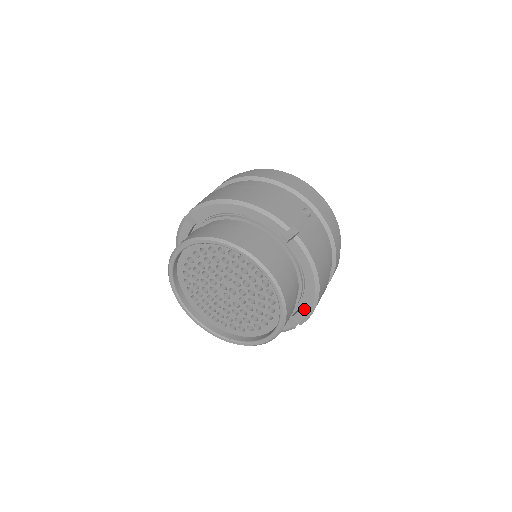
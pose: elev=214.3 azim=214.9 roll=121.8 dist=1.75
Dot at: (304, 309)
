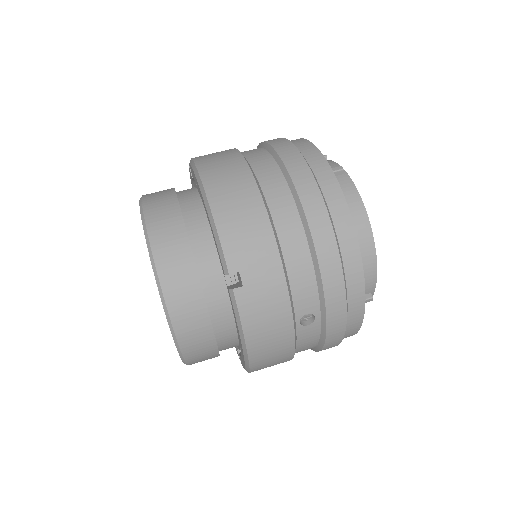
Dot at: (214, 239)
